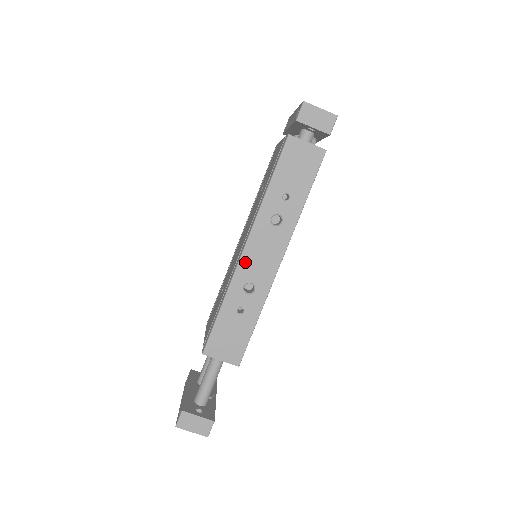
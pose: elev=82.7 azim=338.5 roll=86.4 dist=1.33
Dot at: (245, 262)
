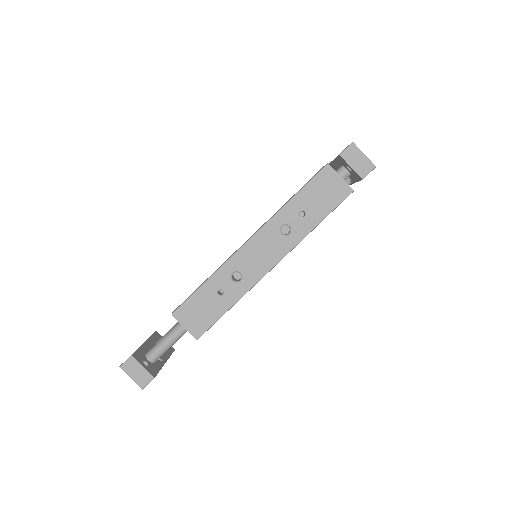
Dot at: (243, 253)
